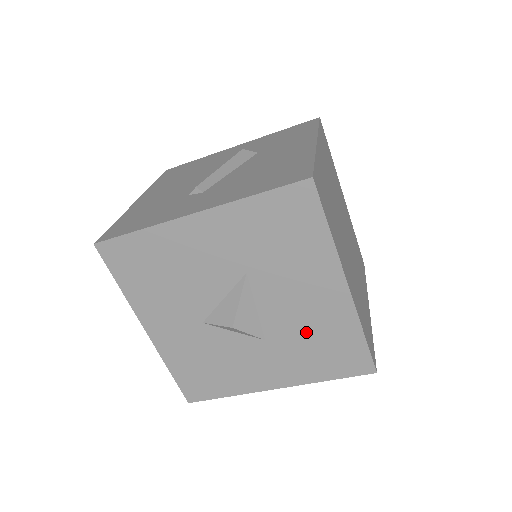
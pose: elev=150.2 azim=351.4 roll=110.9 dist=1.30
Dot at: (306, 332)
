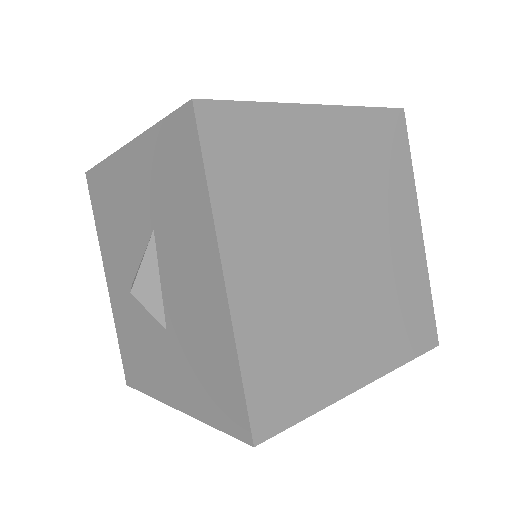
Dot at: (193, 335)
